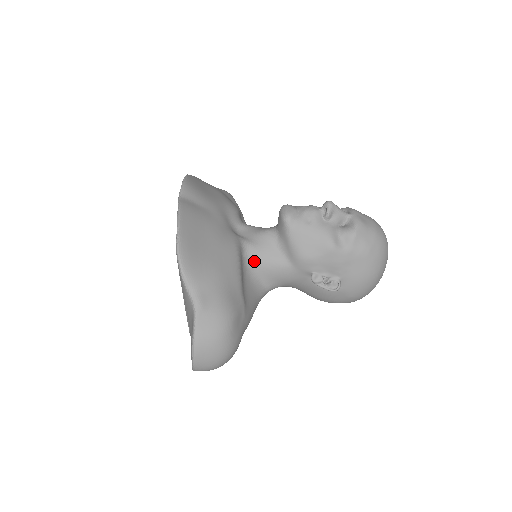
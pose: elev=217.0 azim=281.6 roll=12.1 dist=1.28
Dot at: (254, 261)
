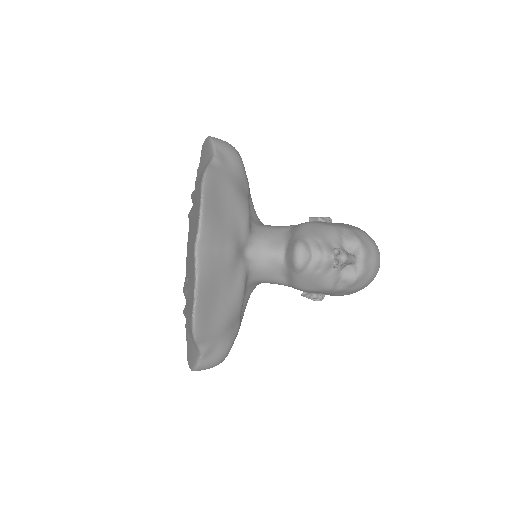
Dot at: (255, 279)
